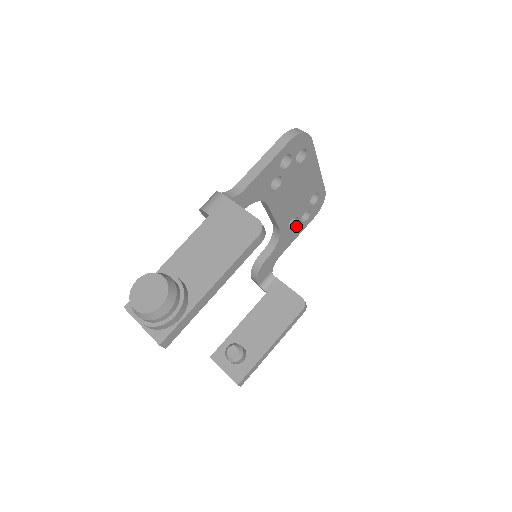
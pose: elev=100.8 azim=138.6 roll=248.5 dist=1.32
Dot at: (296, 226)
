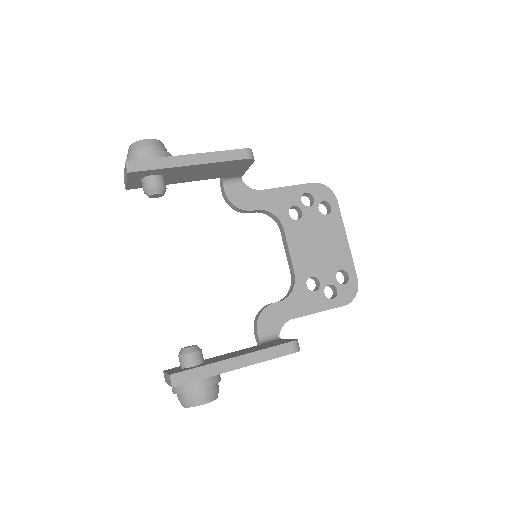
Dot at: (317, 294)
